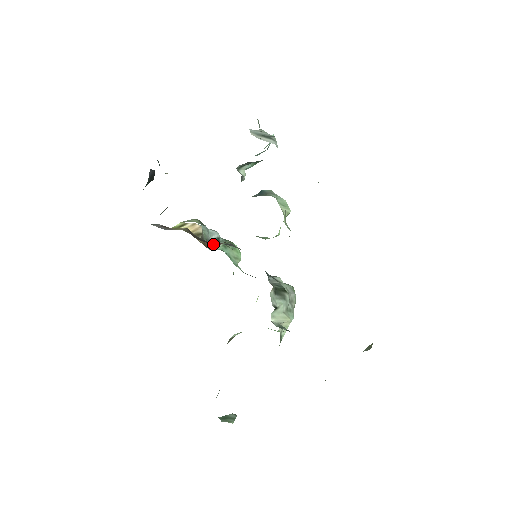
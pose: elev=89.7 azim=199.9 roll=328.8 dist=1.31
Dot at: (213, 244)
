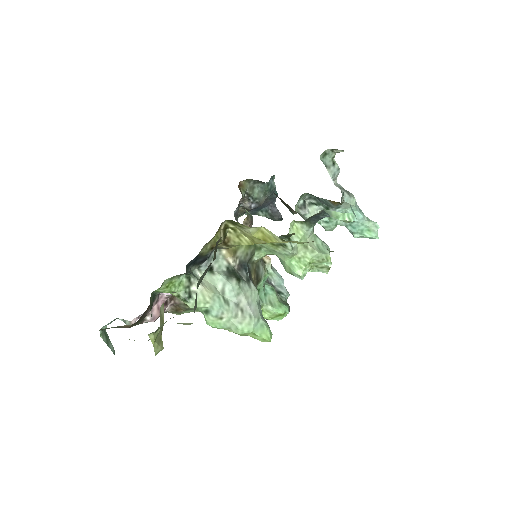
Dot at: occluded
